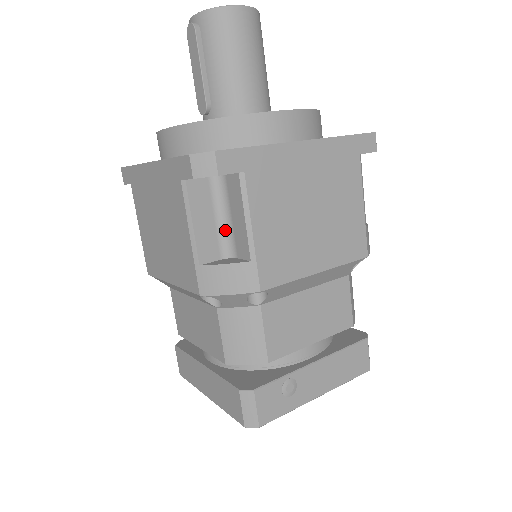
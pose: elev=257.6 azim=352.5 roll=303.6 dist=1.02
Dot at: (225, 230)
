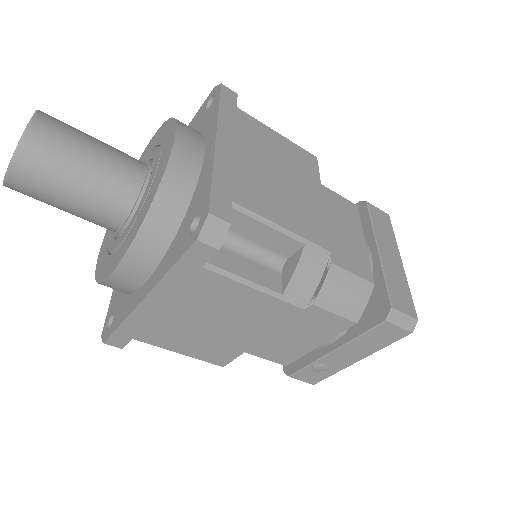
Dot at: occluded
